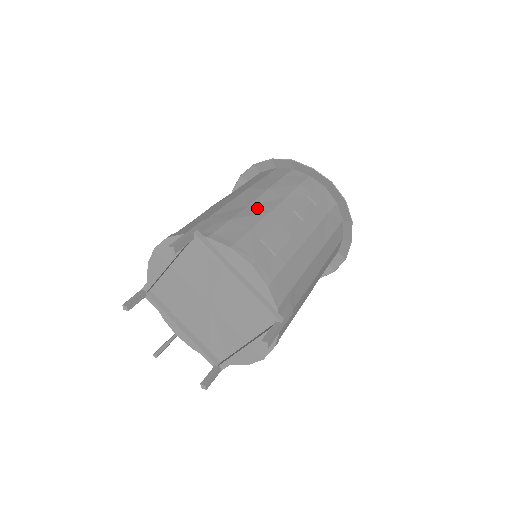
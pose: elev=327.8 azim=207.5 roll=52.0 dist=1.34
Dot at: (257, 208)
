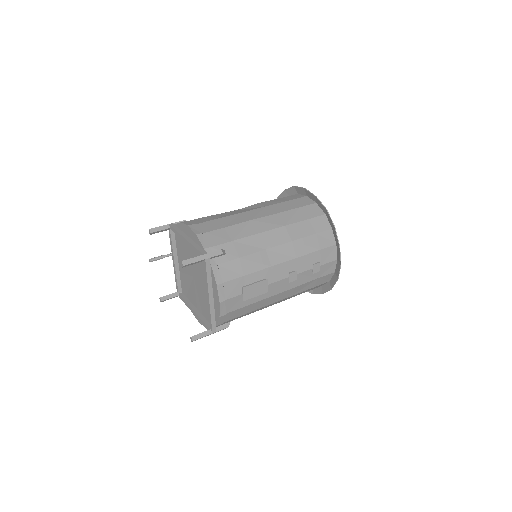
Dot at: (267, 257)
